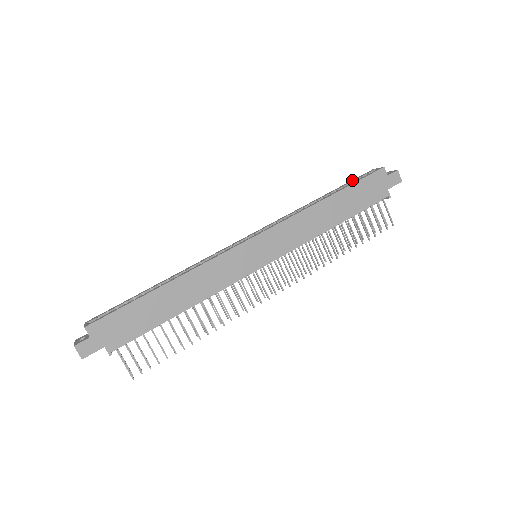
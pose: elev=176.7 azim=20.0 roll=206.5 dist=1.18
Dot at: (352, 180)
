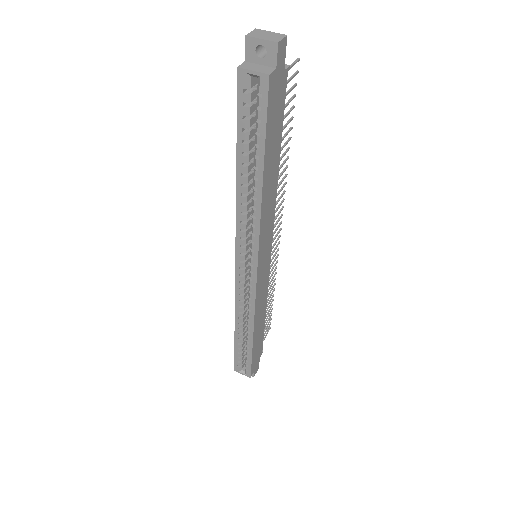
Dot at: (239, 118)
